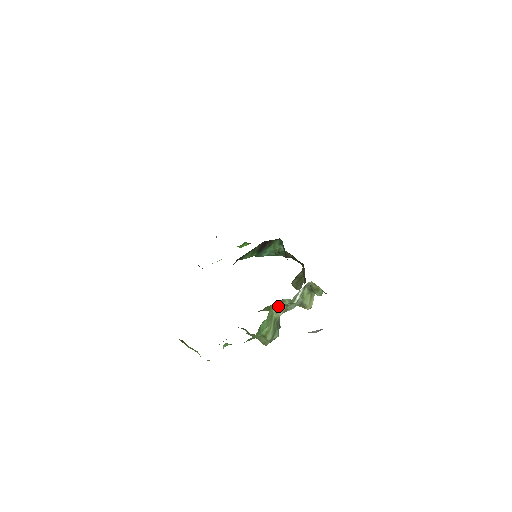
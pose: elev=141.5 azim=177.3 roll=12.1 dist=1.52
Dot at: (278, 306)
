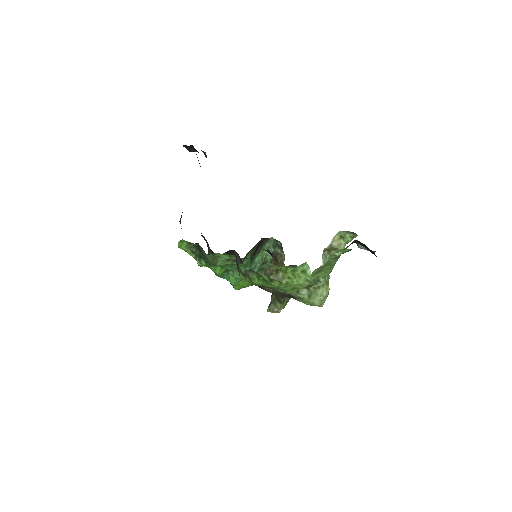
Dot at: (324, 255)
